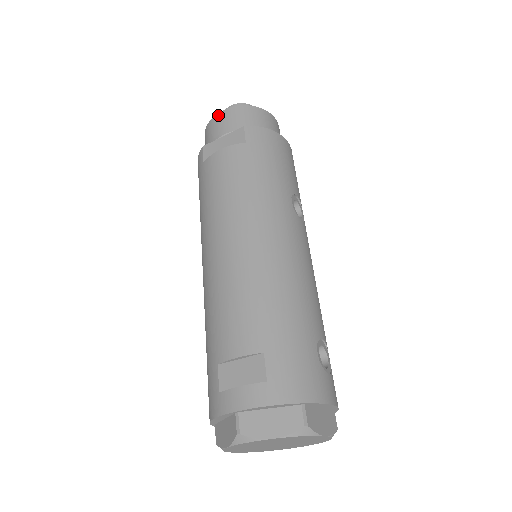
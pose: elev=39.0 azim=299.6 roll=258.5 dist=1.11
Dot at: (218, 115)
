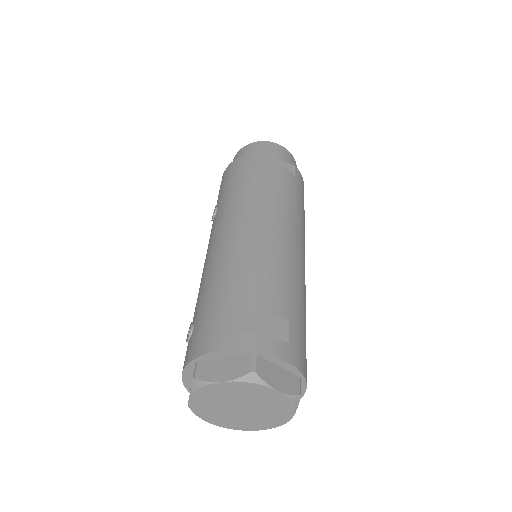
Dot at: (272, 143)
